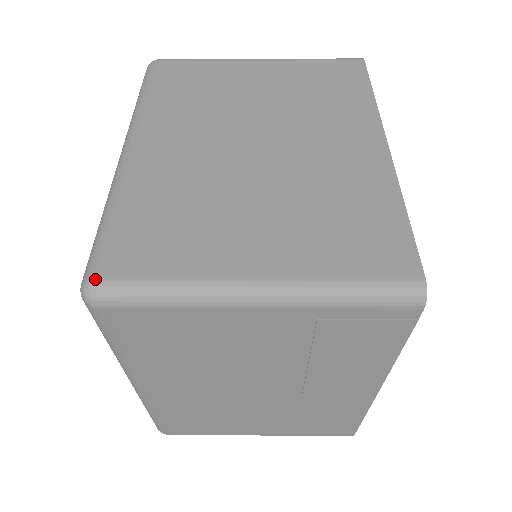
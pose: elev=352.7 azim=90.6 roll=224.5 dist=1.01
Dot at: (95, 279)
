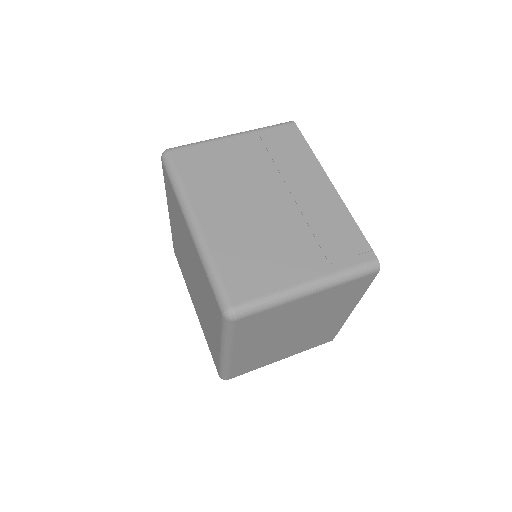
Dot at: occluded
